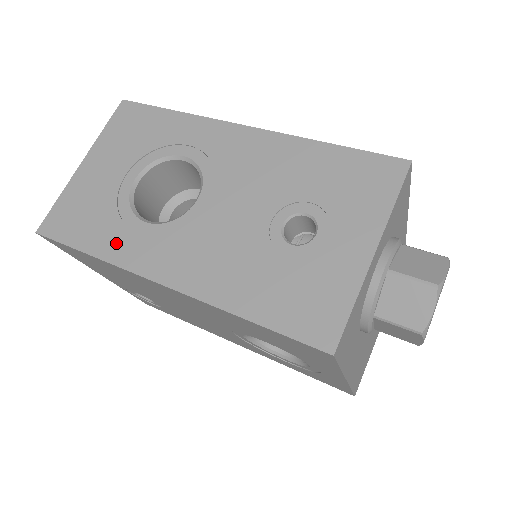
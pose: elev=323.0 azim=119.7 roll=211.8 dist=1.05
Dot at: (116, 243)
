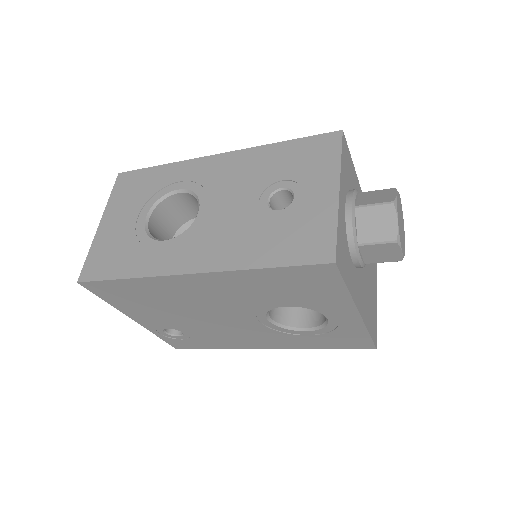
Dot at: (145, 262)
